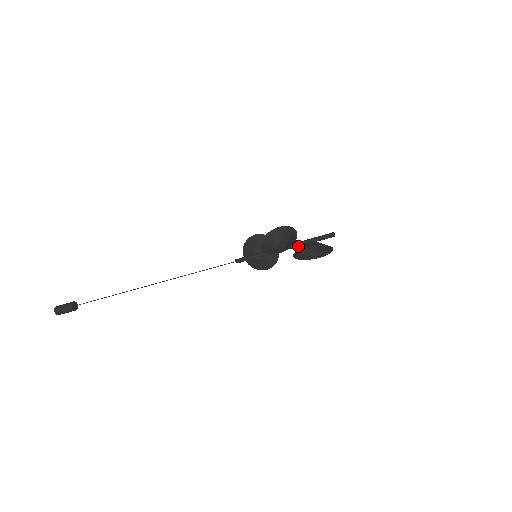
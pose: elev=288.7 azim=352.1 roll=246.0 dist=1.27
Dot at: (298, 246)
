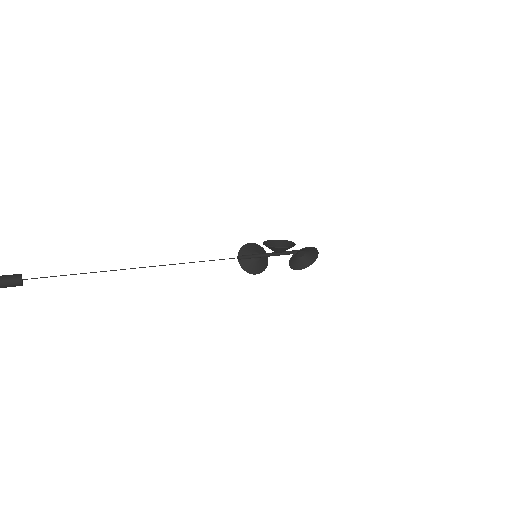
Dot at: (291, 253)
